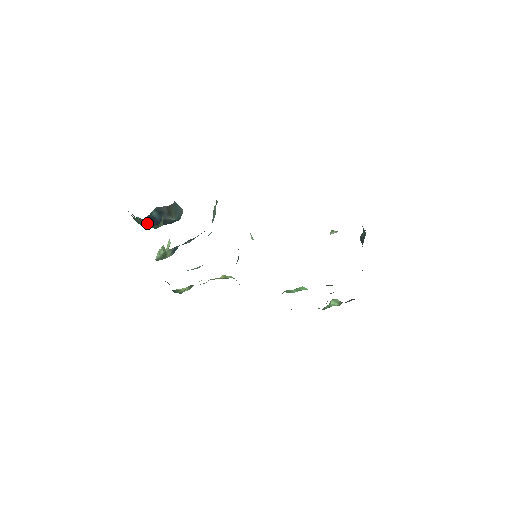
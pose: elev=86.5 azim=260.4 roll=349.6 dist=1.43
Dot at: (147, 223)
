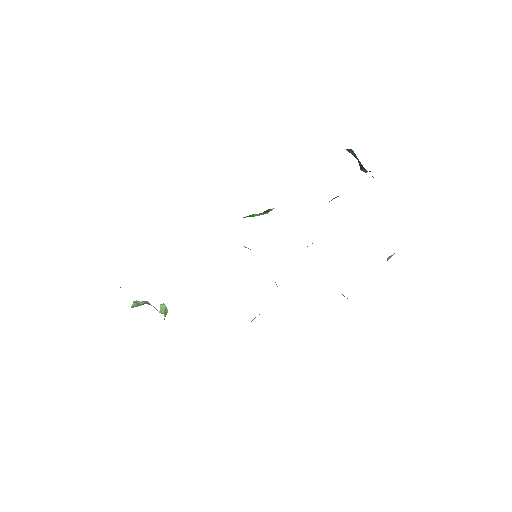
Dot at: occluded
